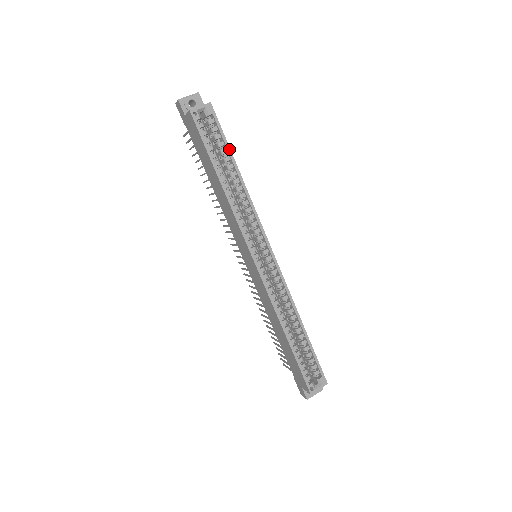
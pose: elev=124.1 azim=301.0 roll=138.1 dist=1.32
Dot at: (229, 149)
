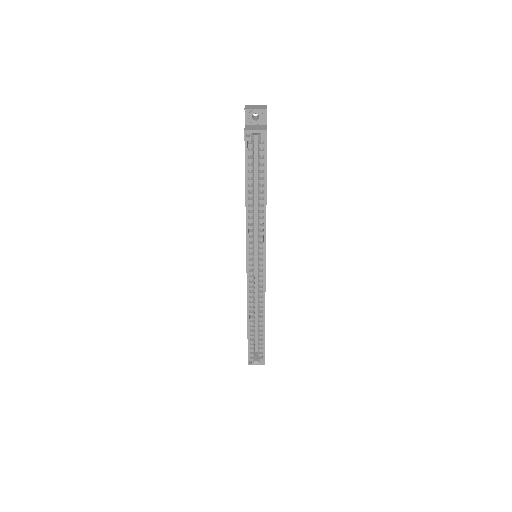
Dot at: (266, 175)
